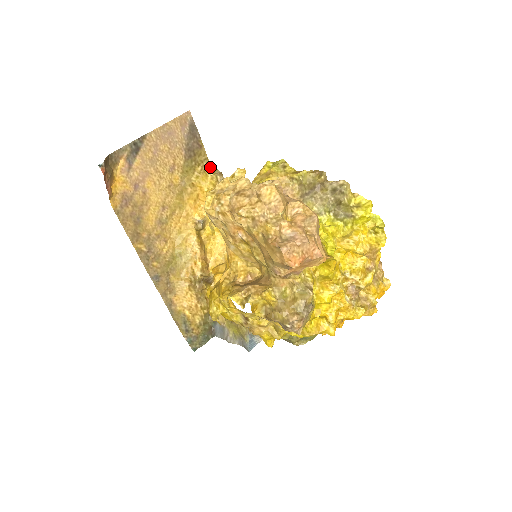
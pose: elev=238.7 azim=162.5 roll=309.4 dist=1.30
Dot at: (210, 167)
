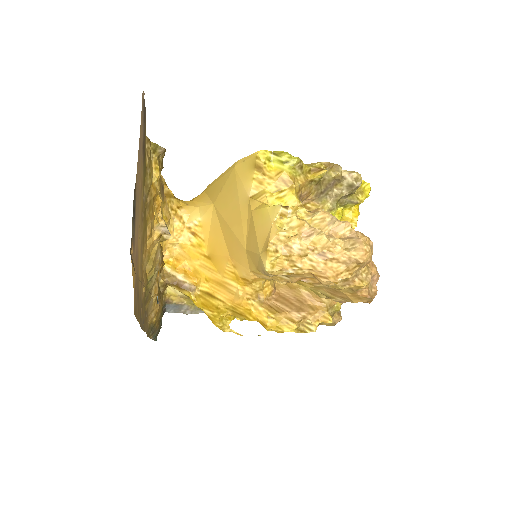
Dot at: (150, 147)
